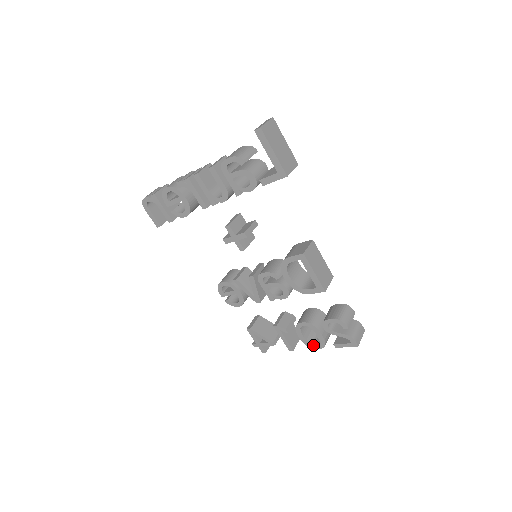
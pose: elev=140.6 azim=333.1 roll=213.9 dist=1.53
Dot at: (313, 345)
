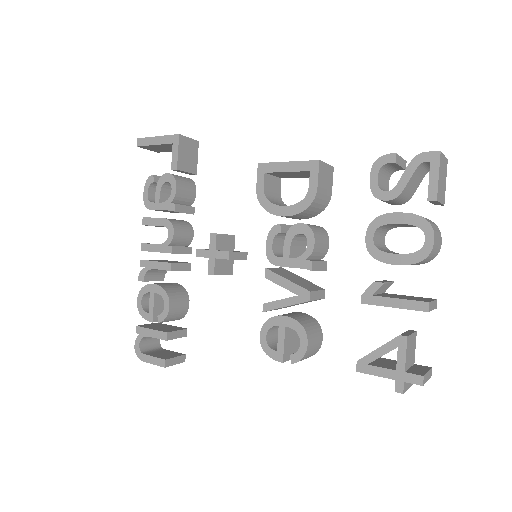
Dot at: (422, 247)
